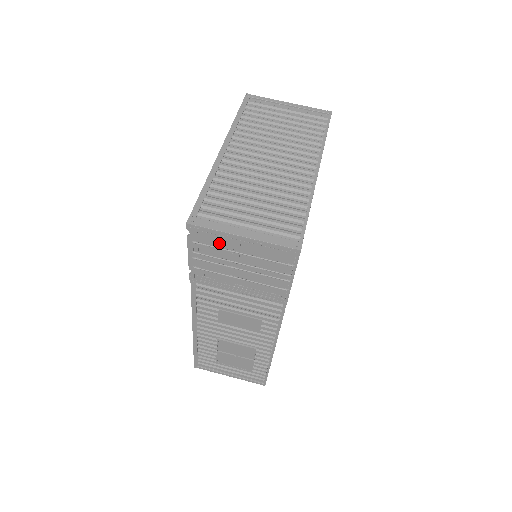
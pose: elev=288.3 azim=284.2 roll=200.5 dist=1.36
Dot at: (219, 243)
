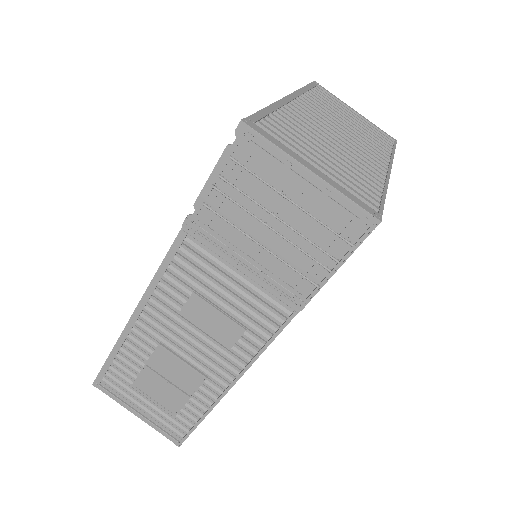
Dot at: (267, 173)
